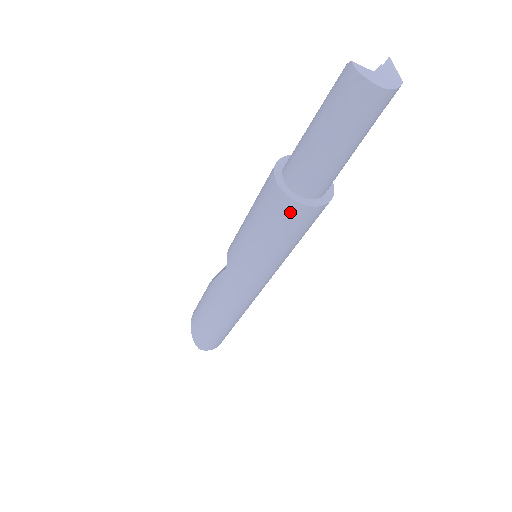
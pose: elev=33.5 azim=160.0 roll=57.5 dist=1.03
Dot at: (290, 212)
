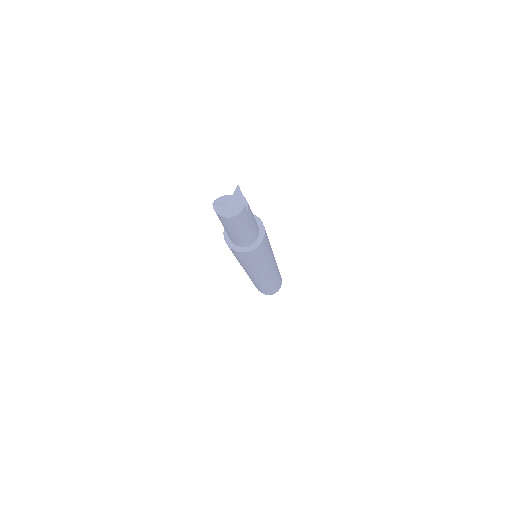
Dot at: (241, 255)
